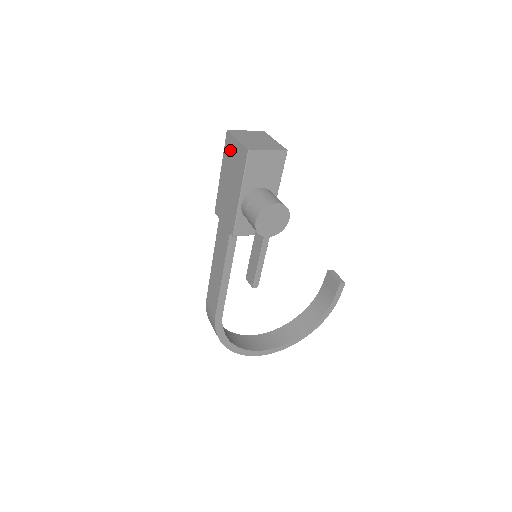
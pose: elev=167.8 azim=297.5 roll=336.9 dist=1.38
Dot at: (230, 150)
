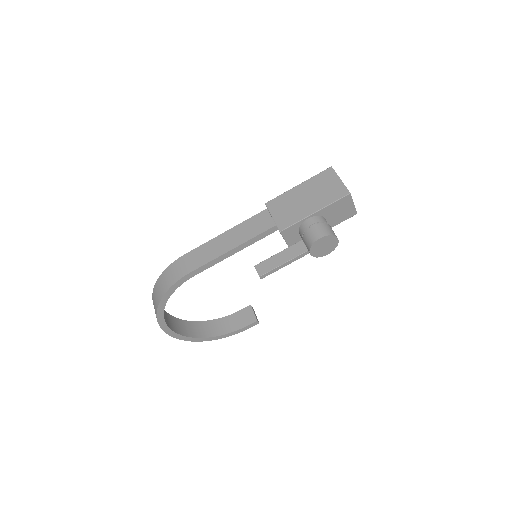
Dot at: (326, 180)
